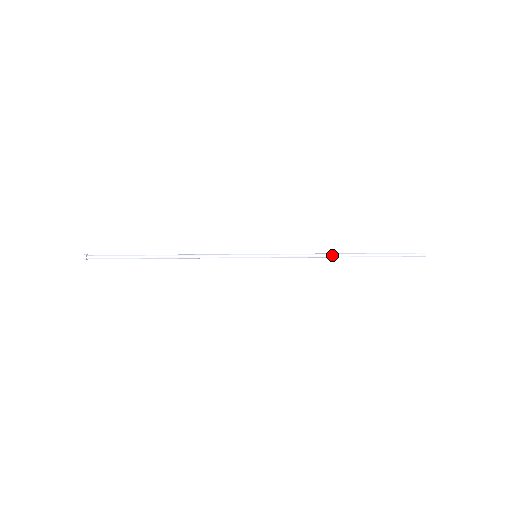
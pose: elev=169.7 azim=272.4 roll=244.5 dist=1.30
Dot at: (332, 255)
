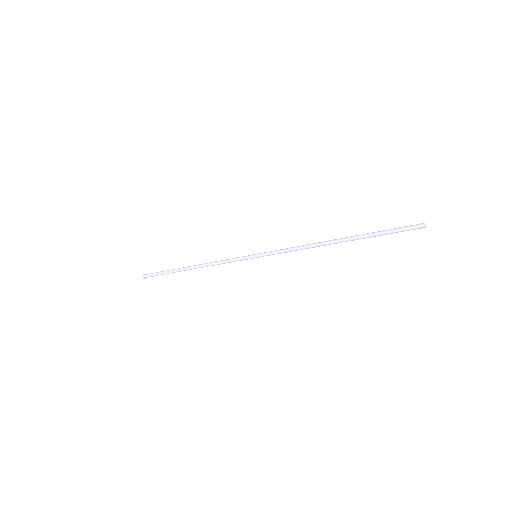
Dot at: (322, 242)
